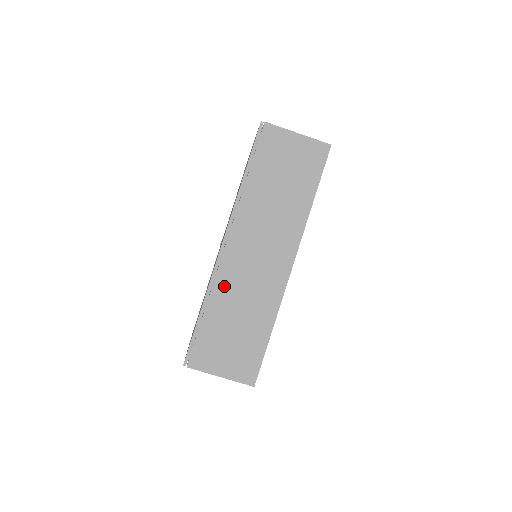
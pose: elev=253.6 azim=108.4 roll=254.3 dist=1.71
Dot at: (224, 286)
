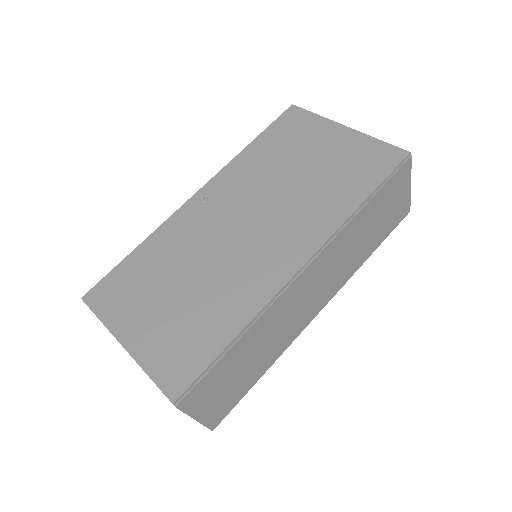
Dot at: (271, 316)
